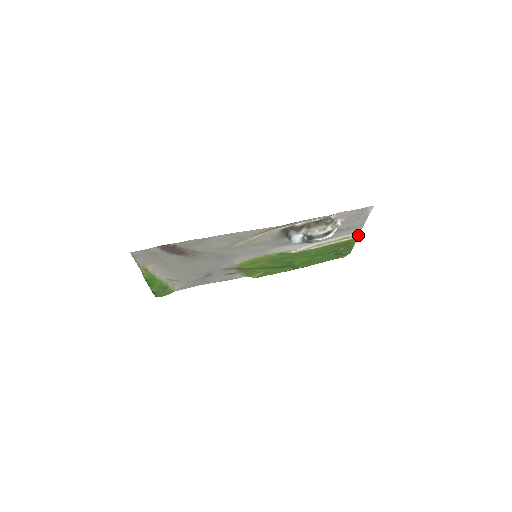
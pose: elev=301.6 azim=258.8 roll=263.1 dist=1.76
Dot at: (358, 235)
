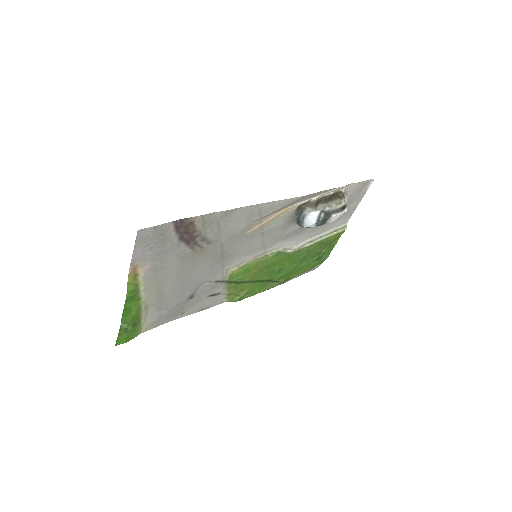
Dot at: (345, 227)
